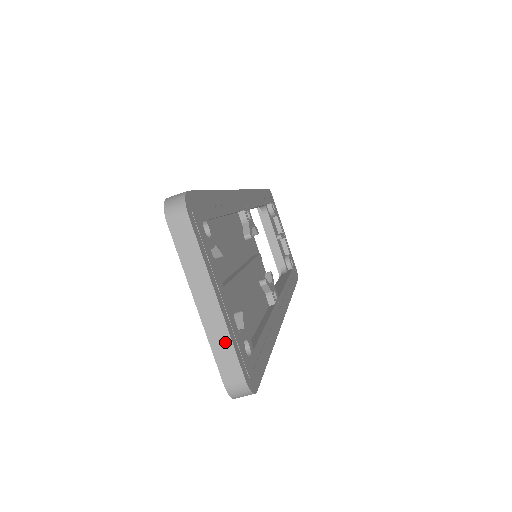
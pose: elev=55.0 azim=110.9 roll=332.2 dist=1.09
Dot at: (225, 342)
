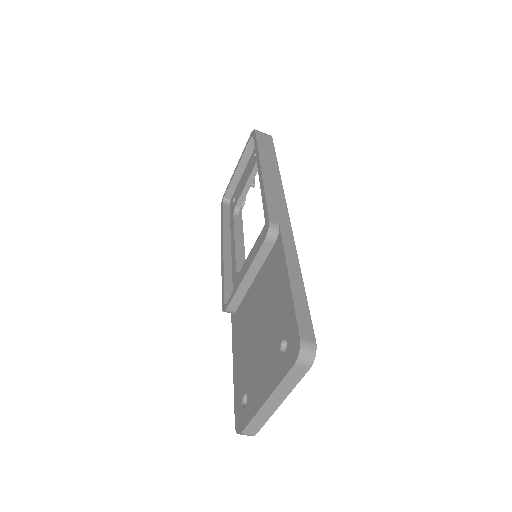
Dot at: (263, 420)
